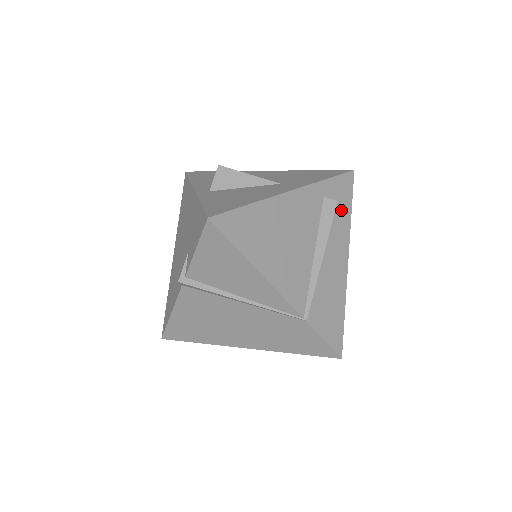
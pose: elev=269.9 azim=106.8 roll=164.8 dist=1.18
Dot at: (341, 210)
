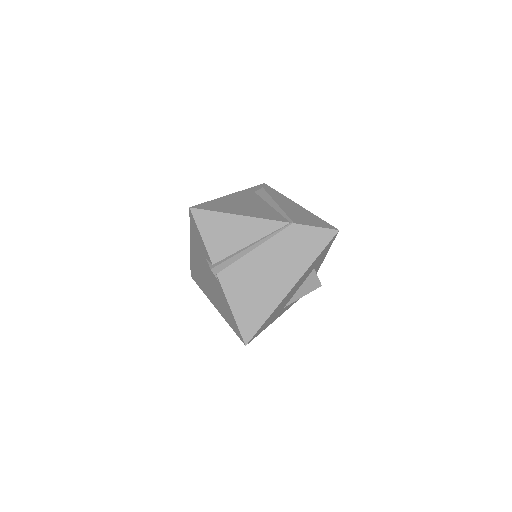
Dot at: (271, 193)
